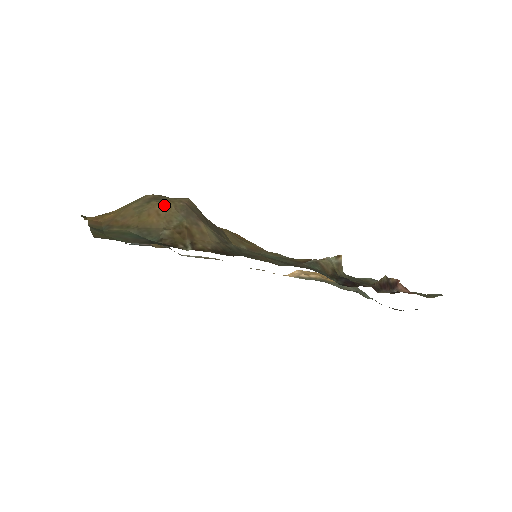
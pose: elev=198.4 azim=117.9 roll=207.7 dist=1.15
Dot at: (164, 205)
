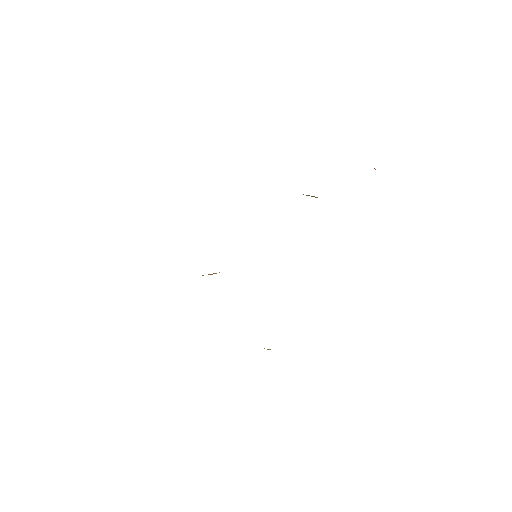
Dot at: occluded
